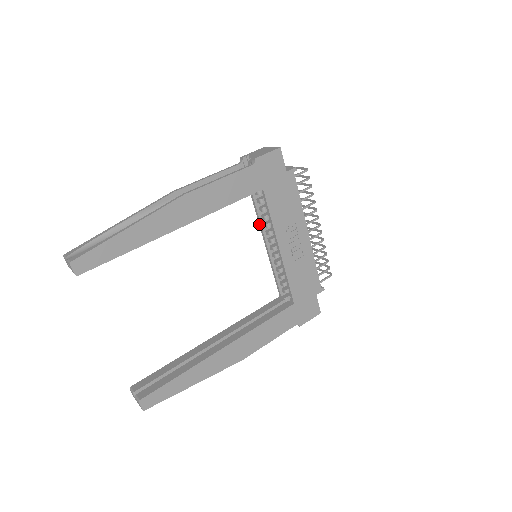
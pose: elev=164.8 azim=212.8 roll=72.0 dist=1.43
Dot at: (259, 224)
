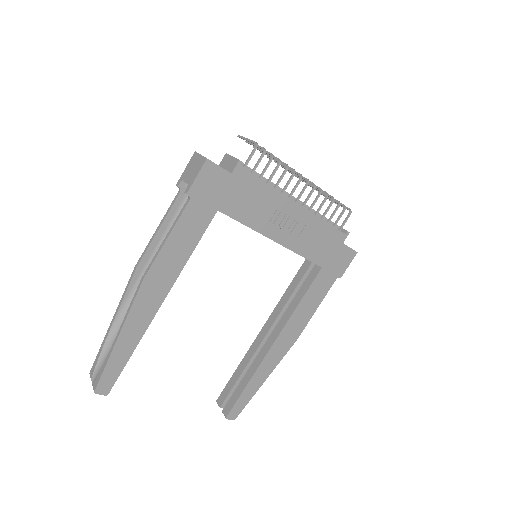
Dot at: occluded
